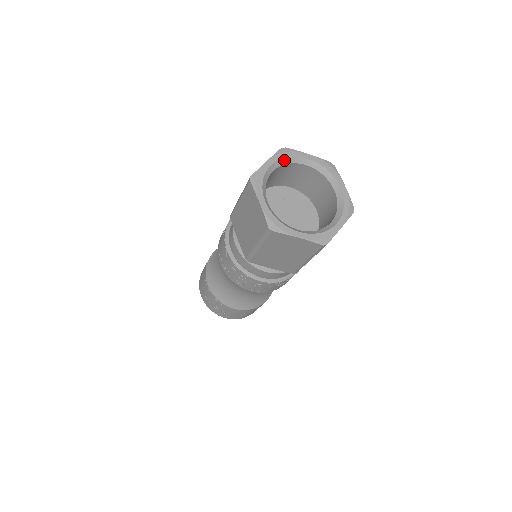
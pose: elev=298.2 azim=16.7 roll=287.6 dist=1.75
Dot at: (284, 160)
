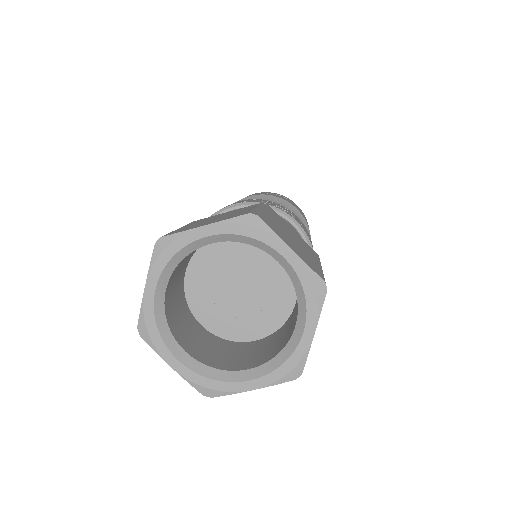
Dot at: (239, 237)
